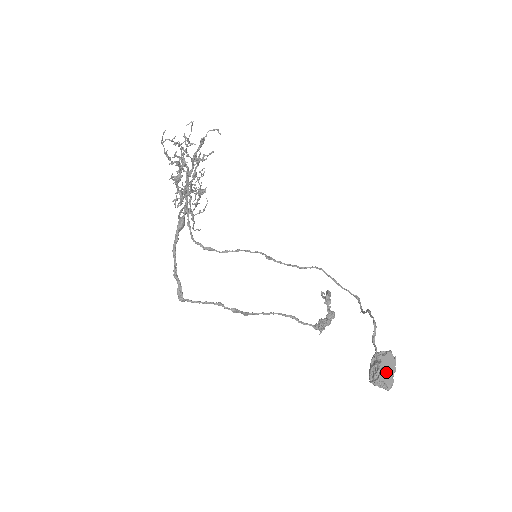
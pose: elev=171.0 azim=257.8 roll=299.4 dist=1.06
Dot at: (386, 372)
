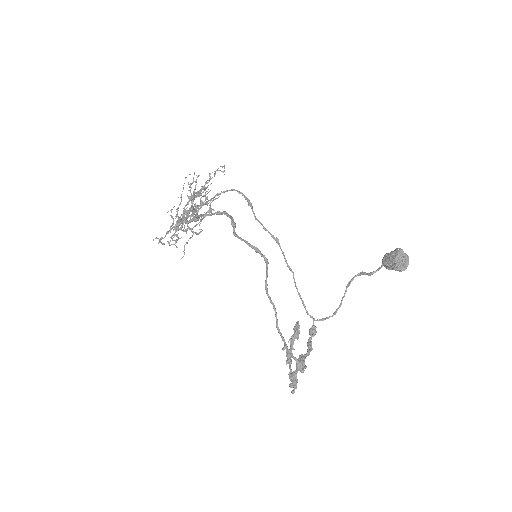
Dot at: occluded
